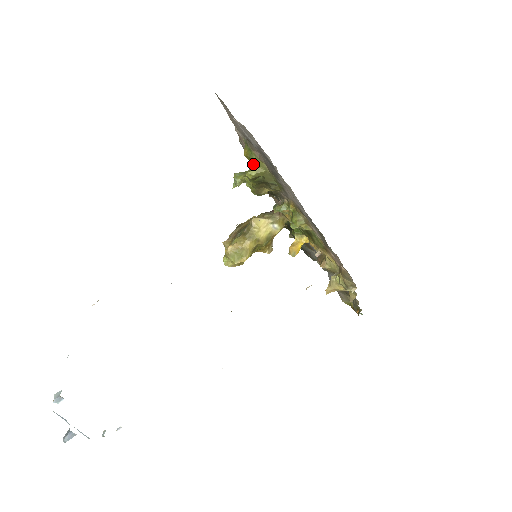
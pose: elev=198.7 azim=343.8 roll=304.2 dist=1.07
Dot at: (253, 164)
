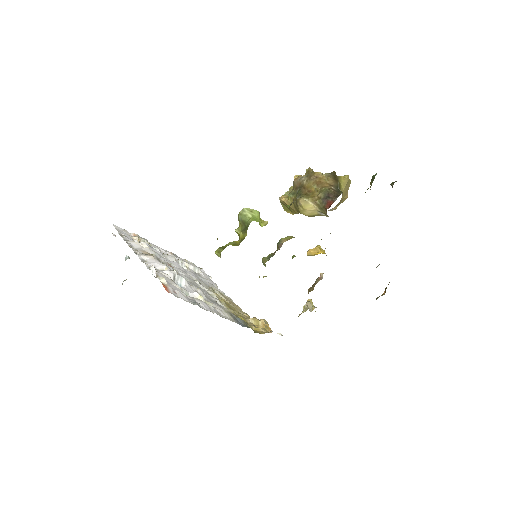
Dot at: occluded
